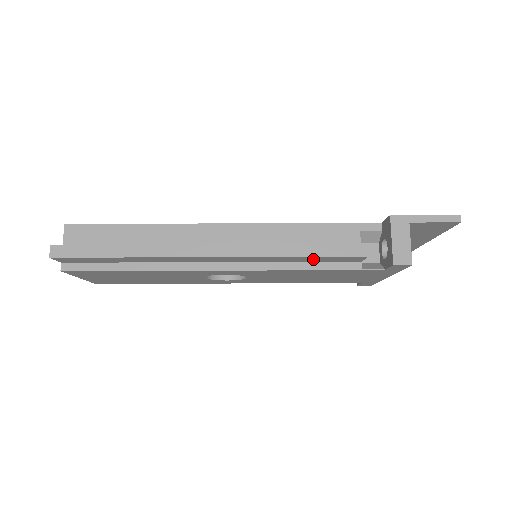
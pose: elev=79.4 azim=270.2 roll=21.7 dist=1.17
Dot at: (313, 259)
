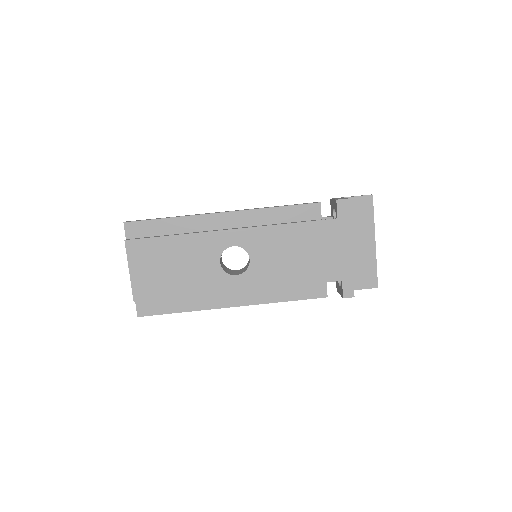
Dot at: (288, 214)
